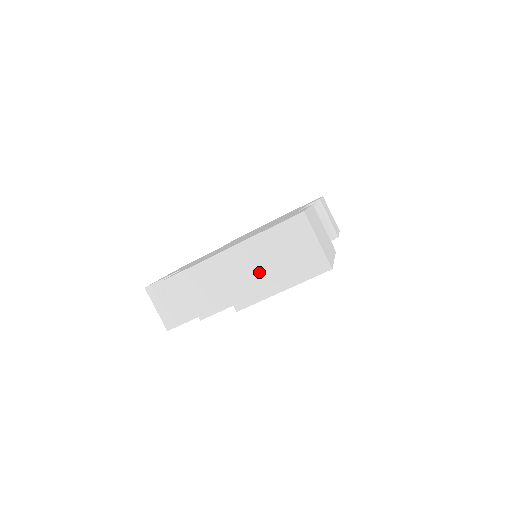
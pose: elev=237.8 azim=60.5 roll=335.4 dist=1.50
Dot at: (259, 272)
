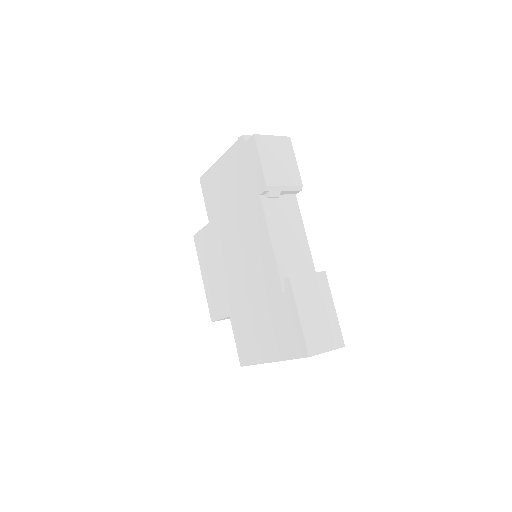
Dot at: occluded
